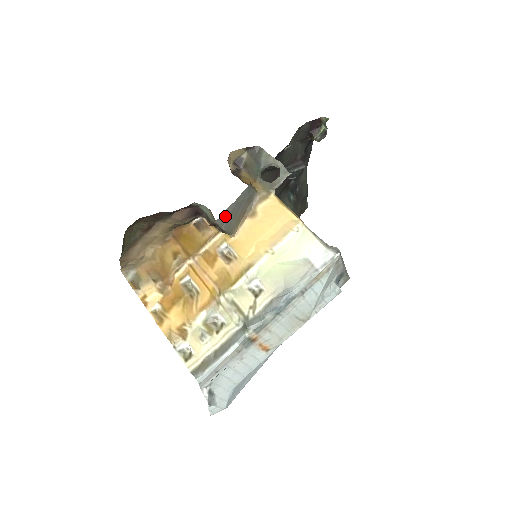
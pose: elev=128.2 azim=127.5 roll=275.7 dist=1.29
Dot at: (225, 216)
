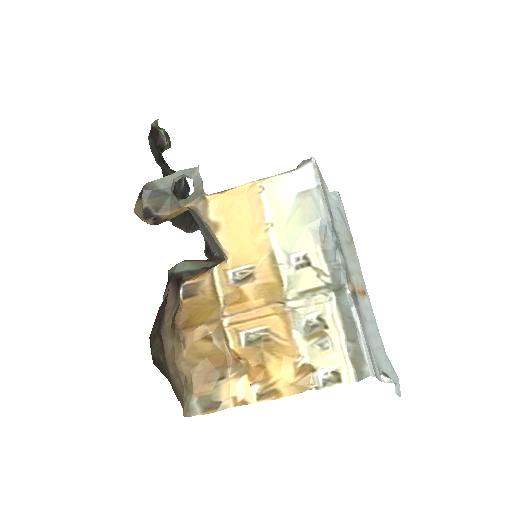
Dot at: (208, 242)
